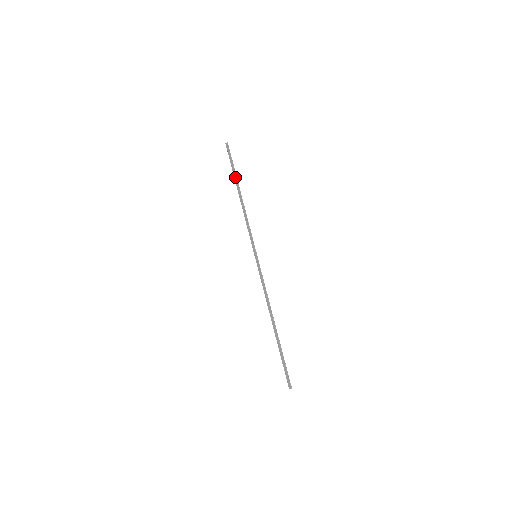
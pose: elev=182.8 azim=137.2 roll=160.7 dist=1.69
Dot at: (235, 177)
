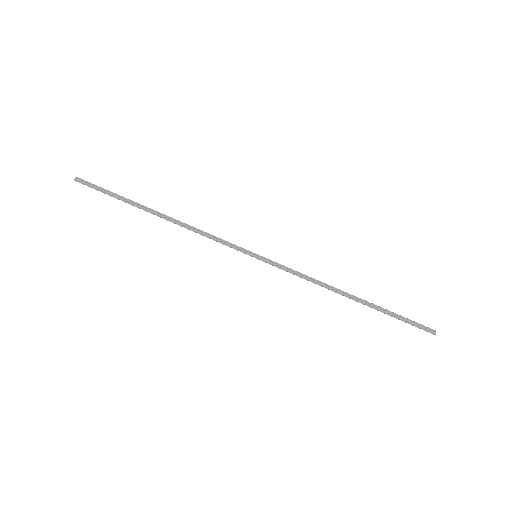
Dot at: (133, 203)
